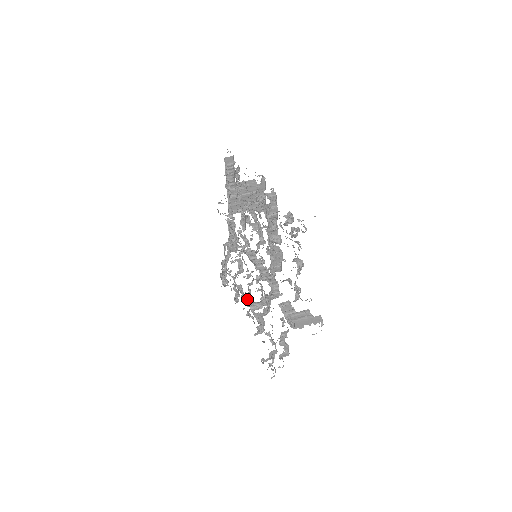
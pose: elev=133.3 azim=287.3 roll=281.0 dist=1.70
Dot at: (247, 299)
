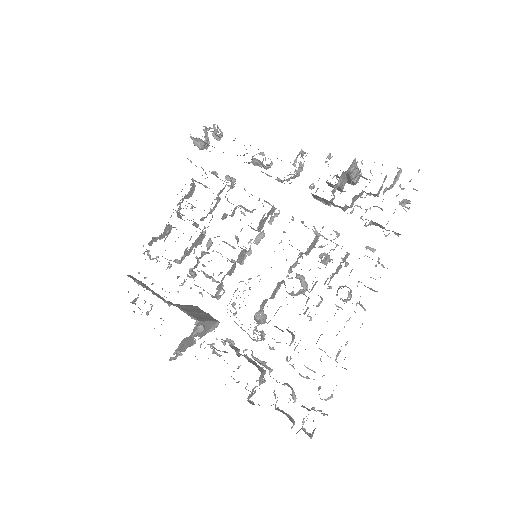
Dot at: occluded
